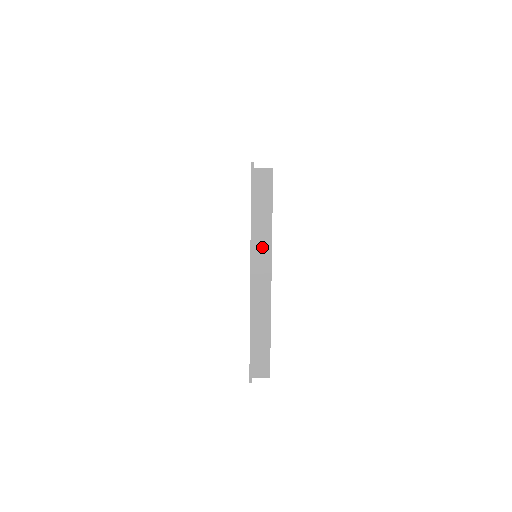
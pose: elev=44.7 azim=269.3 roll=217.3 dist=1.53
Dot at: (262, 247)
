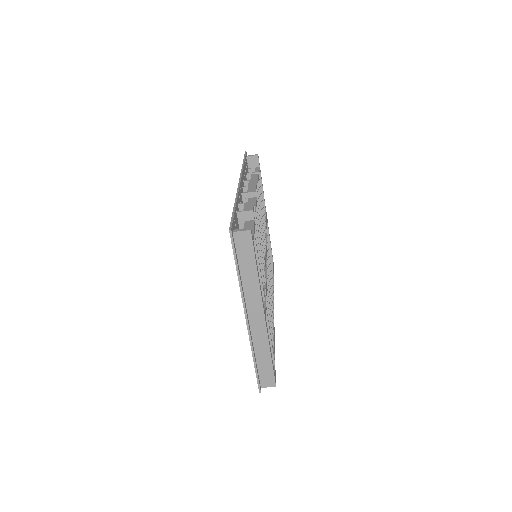
Dot at: (252, 294)
